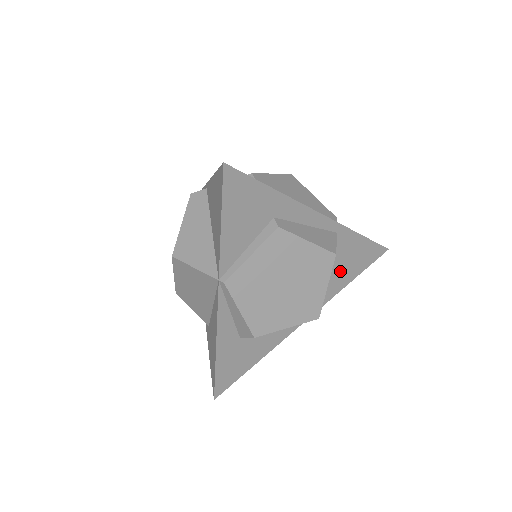
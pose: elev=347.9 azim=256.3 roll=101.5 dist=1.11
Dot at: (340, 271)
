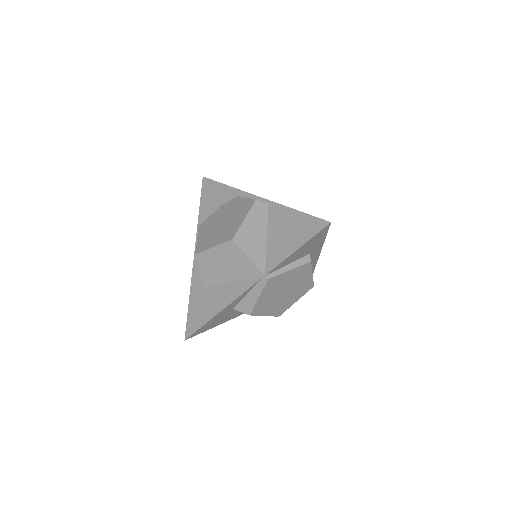
Dot at: occluded
